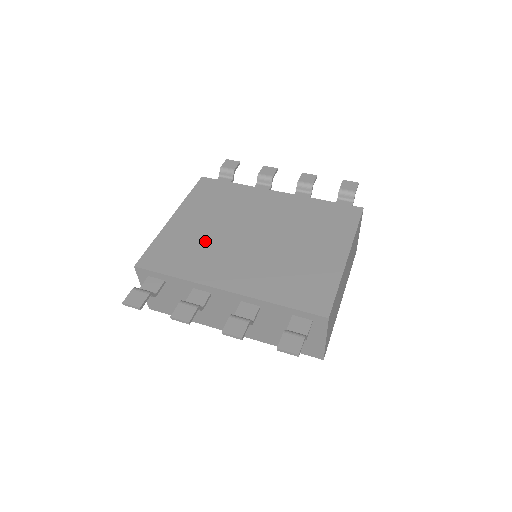
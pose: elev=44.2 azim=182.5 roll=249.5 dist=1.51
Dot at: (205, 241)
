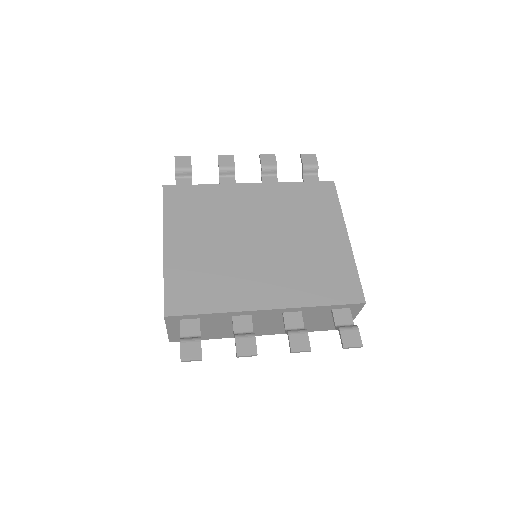
Dot at: (216, 263)
